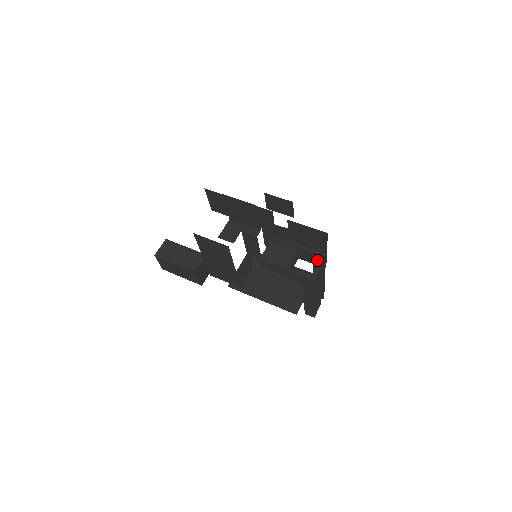
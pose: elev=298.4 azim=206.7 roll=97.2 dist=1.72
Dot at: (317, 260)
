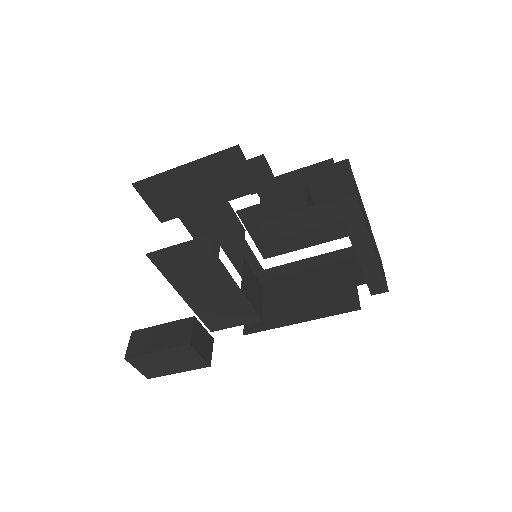
Dot at: (341, 182)
